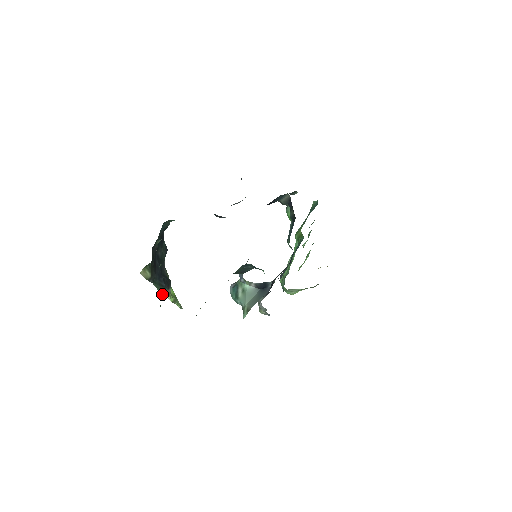
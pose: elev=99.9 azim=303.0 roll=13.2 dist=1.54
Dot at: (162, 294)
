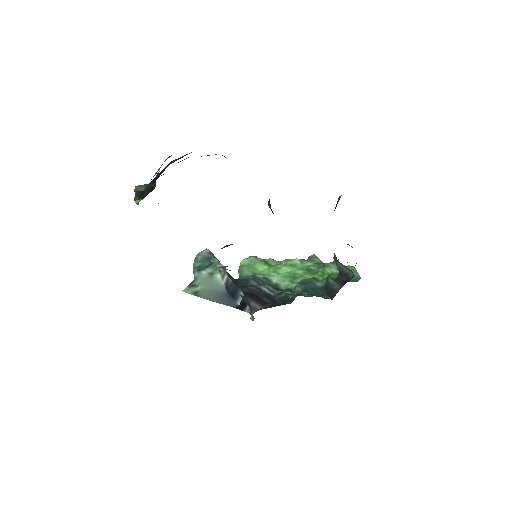
Dot at: (134, 200)
